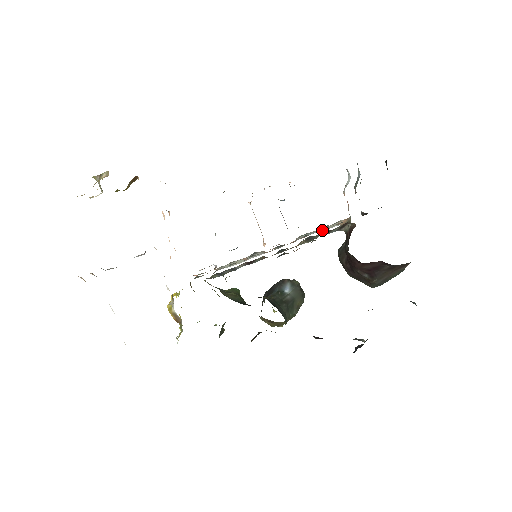
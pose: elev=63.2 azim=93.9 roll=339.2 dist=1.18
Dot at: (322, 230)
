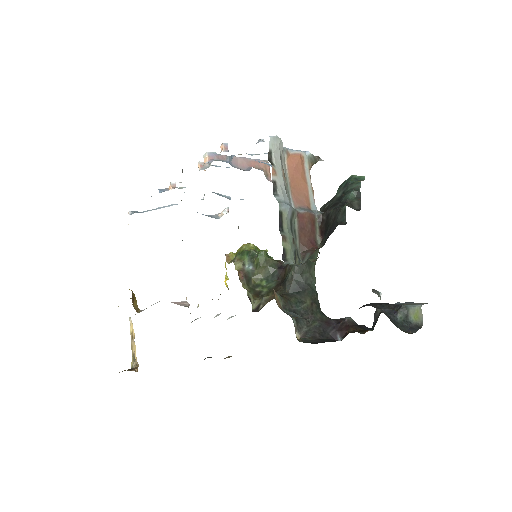
Dot at: occluded
